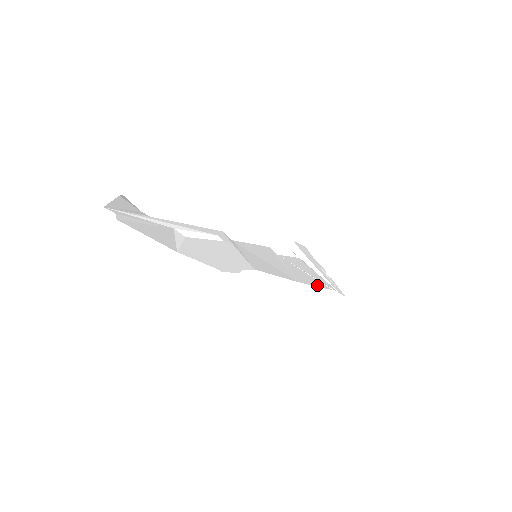
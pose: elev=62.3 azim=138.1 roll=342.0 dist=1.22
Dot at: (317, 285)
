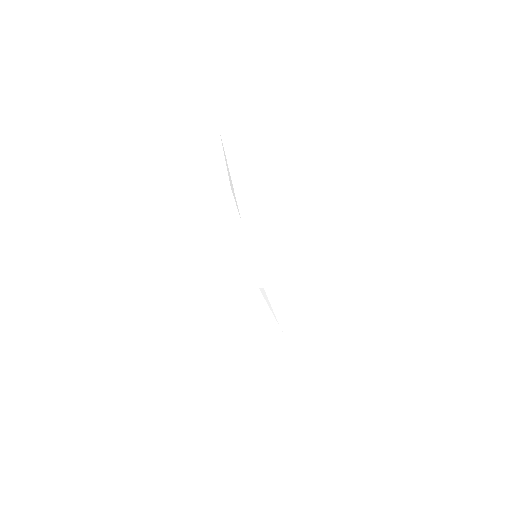
Dot at: occluded
